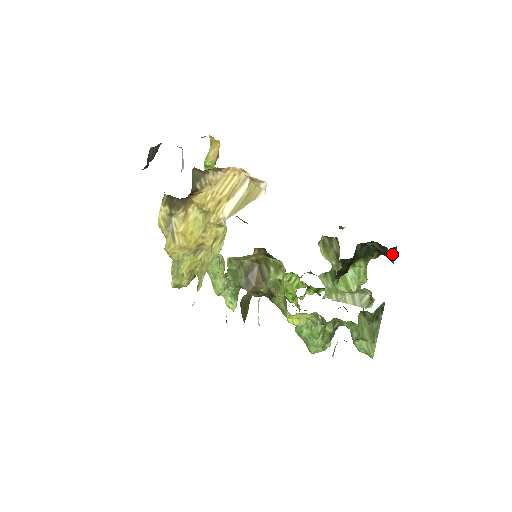
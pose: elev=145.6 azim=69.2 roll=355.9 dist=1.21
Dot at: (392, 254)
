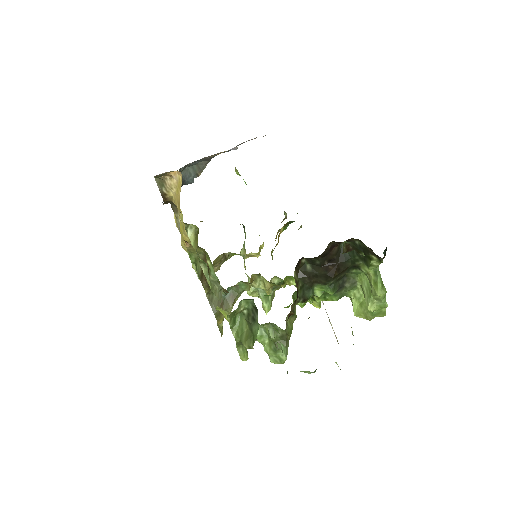
Dot at: (361, 253)
